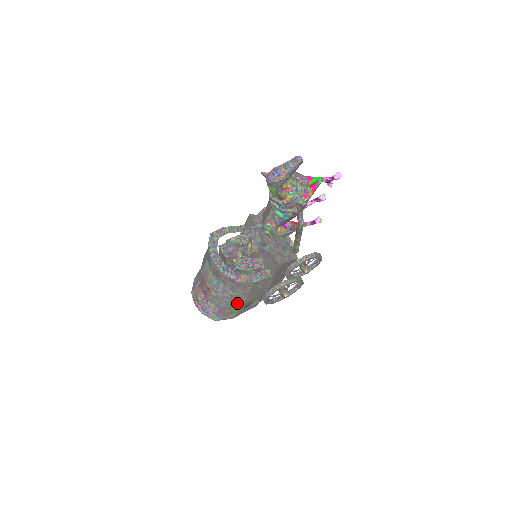
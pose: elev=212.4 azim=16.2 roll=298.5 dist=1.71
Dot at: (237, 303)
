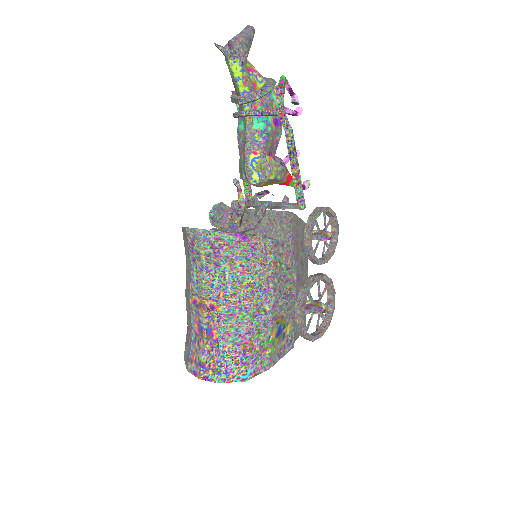
Dot at: (264, 313)
